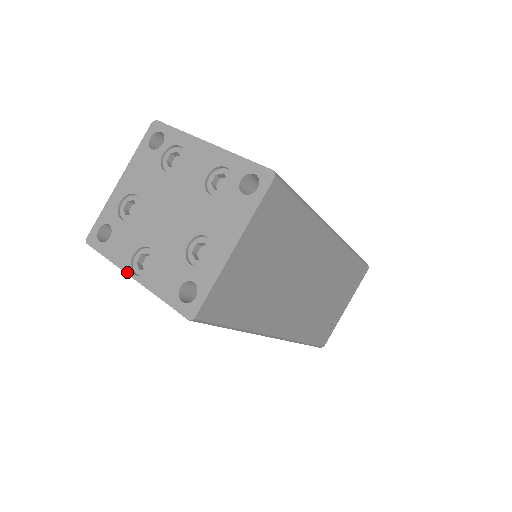
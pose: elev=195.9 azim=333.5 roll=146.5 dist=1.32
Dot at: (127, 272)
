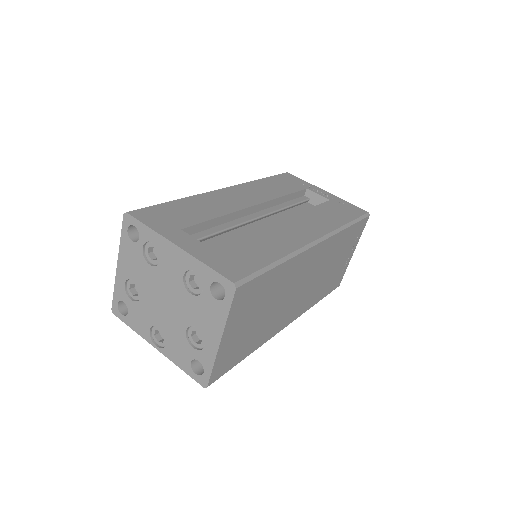
Dot at: (150, 343)
